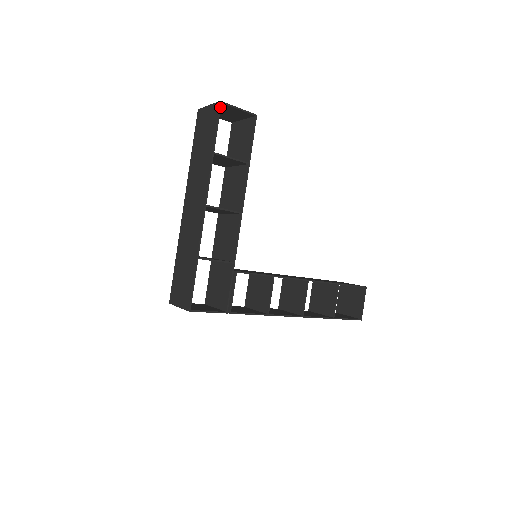
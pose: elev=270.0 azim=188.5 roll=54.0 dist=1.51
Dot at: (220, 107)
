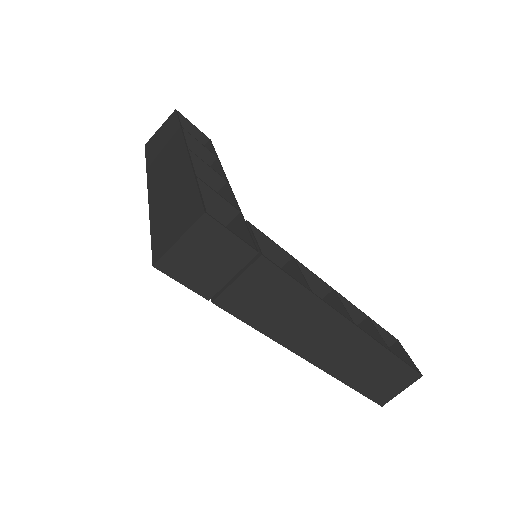
Dot at: (177, 112)
